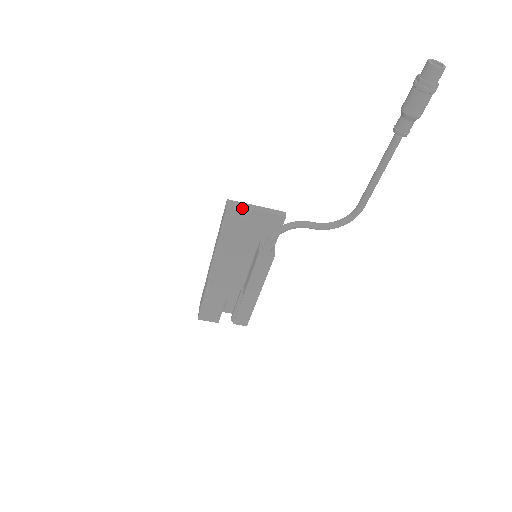
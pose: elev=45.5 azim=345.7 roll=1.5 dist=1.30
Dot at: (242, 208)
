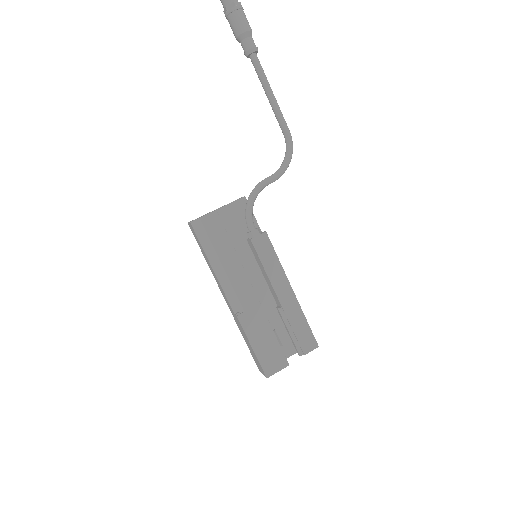
Dot at: occluded
